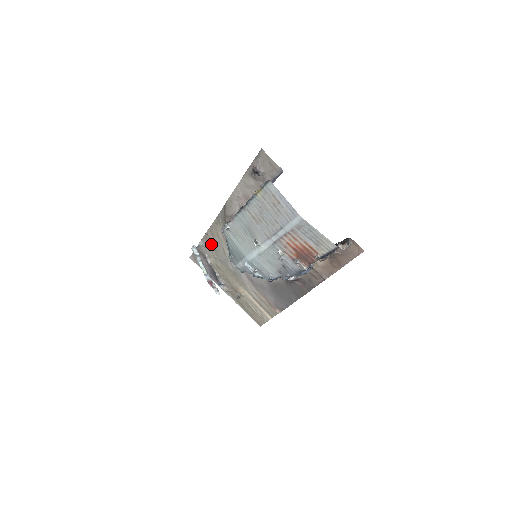
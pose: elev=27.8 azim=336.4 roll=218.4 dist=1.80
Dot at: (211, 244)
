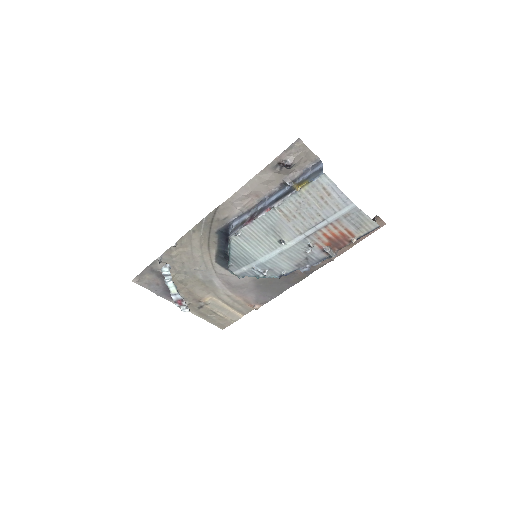
Dot at: (176, 257)
